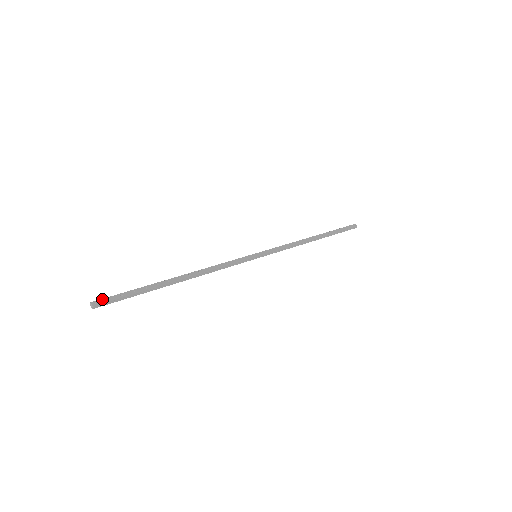
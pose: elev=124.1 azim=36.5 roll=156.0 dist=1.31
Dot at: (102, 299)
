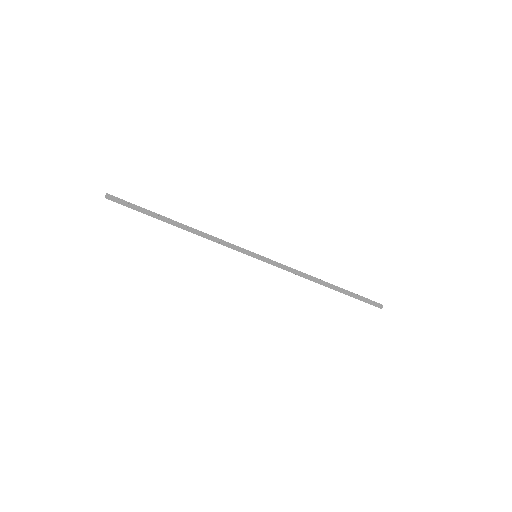
Dot at: (115, 197)
